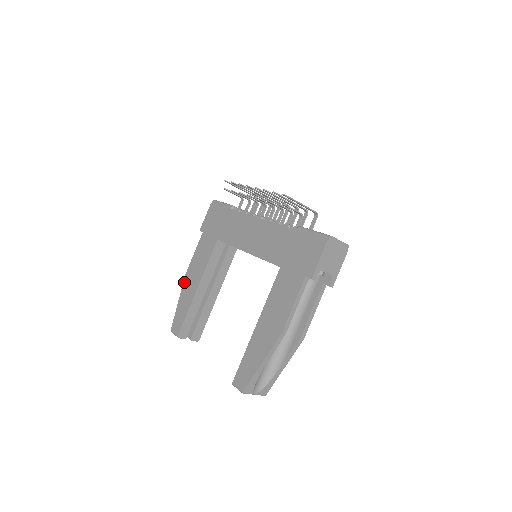
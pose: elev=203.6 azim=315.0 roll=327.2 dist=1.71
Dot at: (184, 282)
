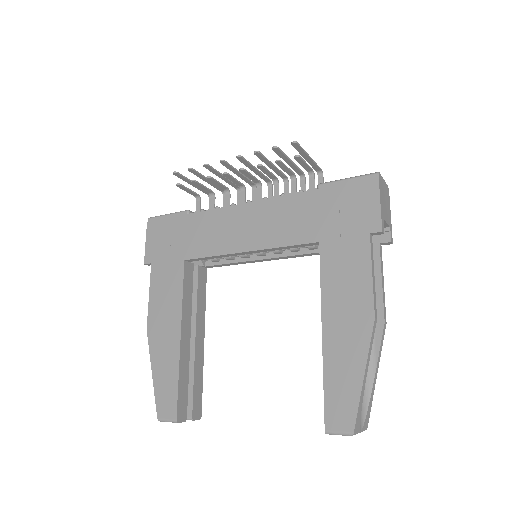
Dot at: (150, 341)
